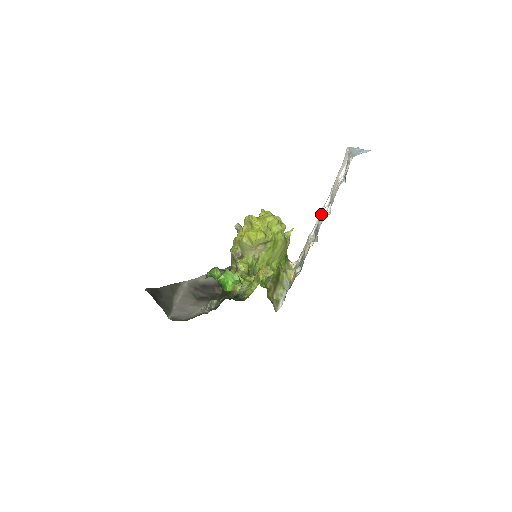
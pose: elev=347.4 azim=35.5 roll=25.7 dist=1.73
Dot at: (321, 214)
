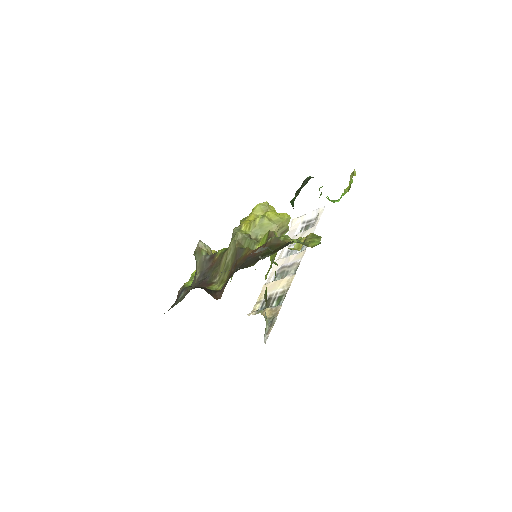
Dot at: (284, 260)
